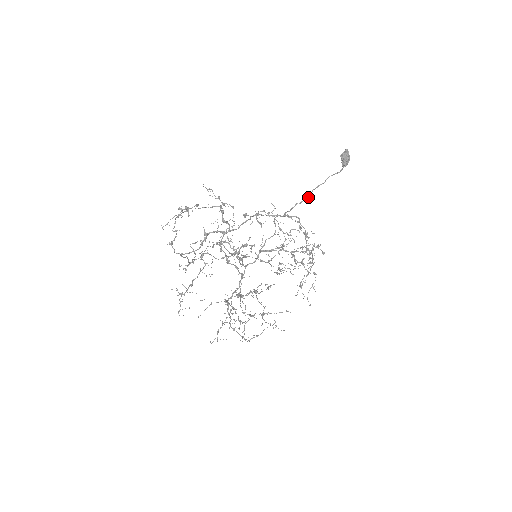
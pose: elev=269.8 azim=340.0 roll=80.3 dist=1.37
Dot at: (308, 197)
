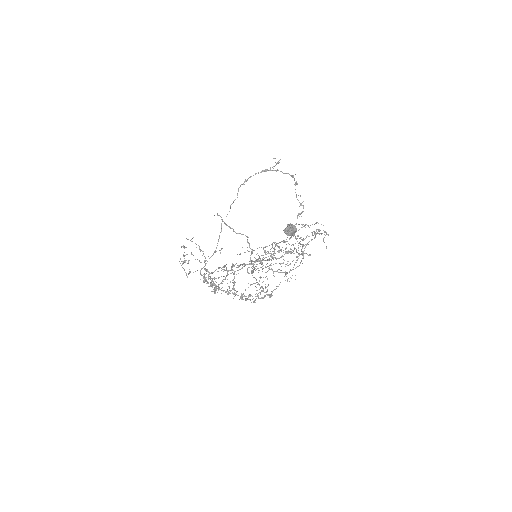
Dot at: occluded
